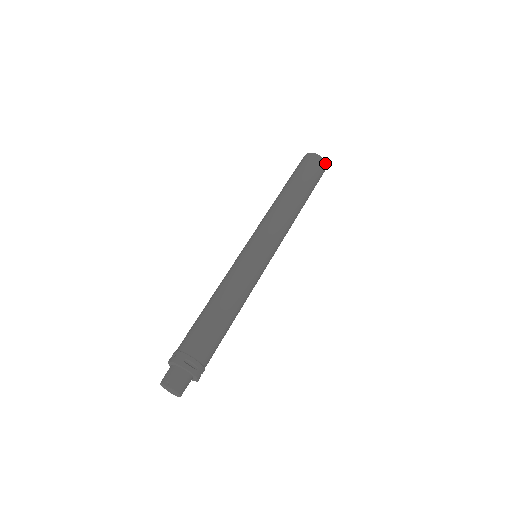
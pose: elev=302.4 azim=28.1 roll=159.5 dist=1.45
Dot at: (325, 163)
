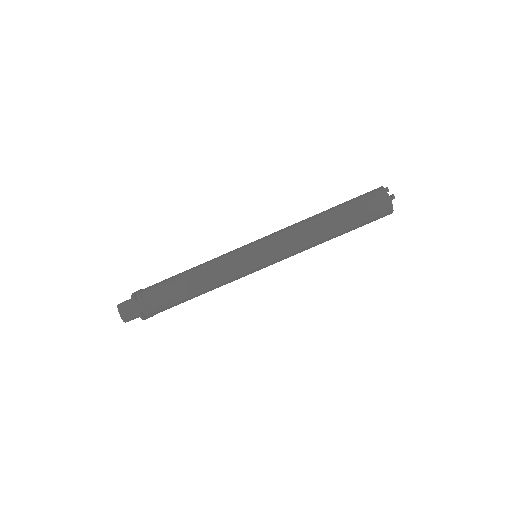
Dot at: occluded
